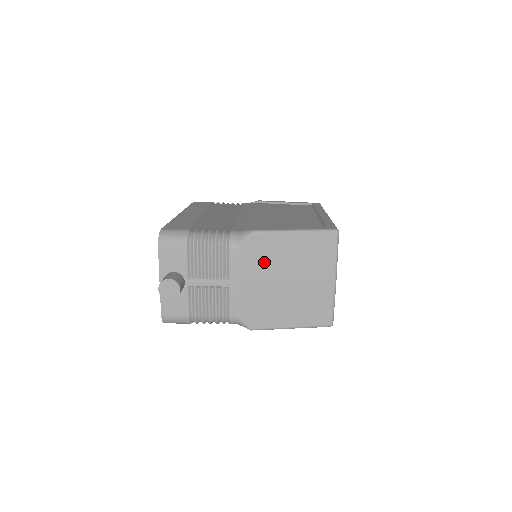
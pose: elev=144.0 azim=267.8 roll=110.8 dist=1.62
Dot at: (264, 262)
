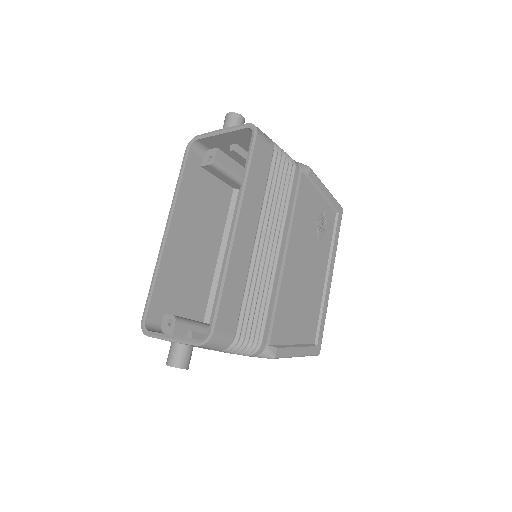
Dot at: occluded
